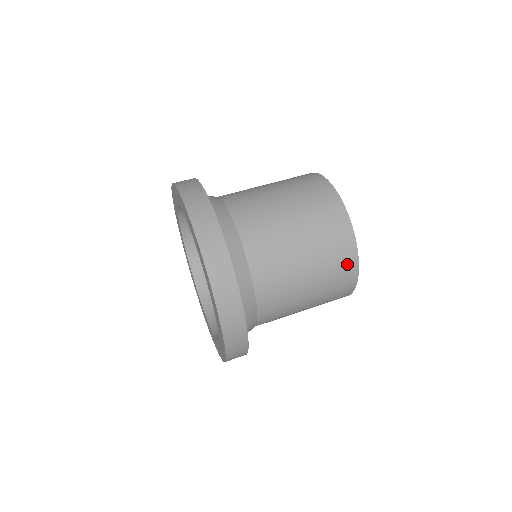
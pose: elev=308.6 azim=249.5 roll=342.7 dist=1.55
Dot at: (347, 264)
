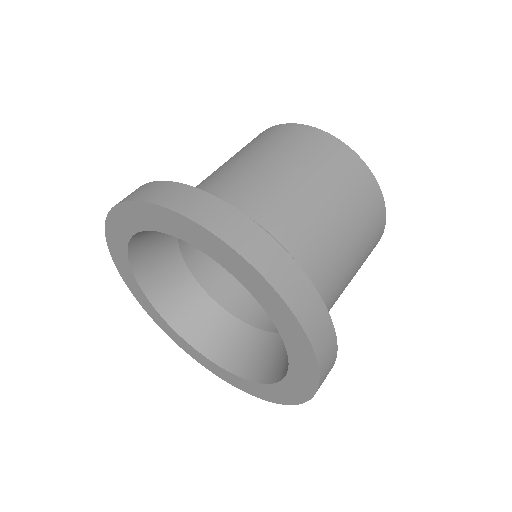
Dot at: (352, 166)
